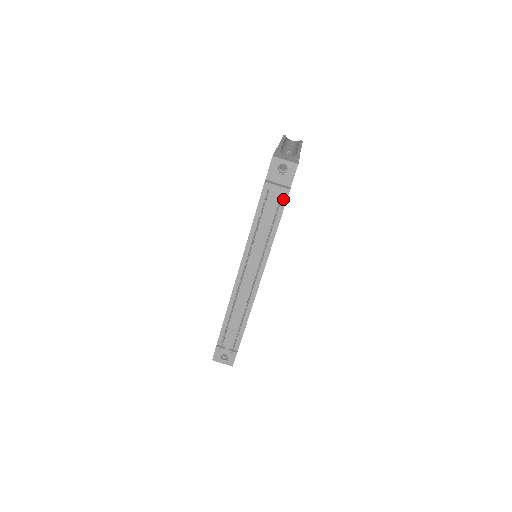
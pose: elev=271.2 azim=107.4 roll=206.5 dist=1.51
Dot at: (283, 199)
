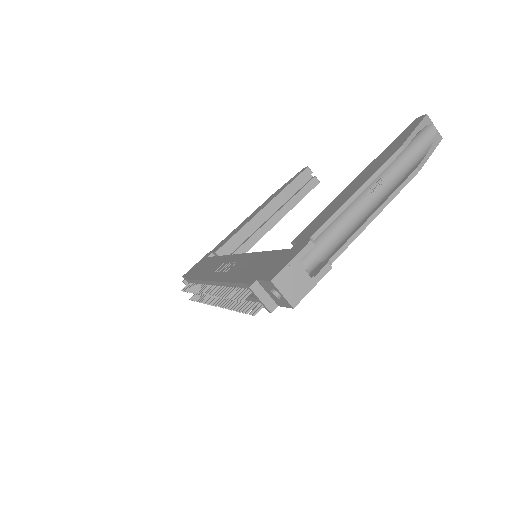
Dot at: occluded
